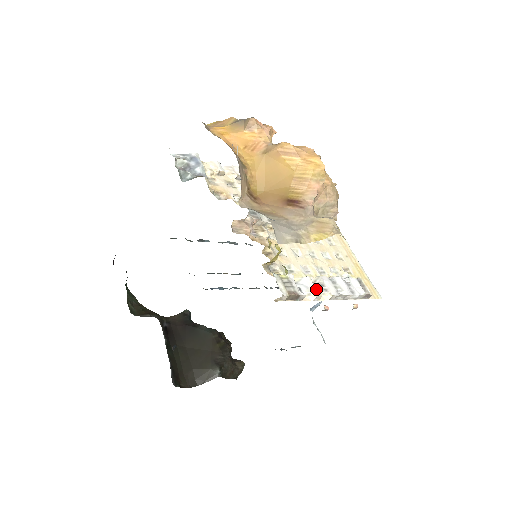
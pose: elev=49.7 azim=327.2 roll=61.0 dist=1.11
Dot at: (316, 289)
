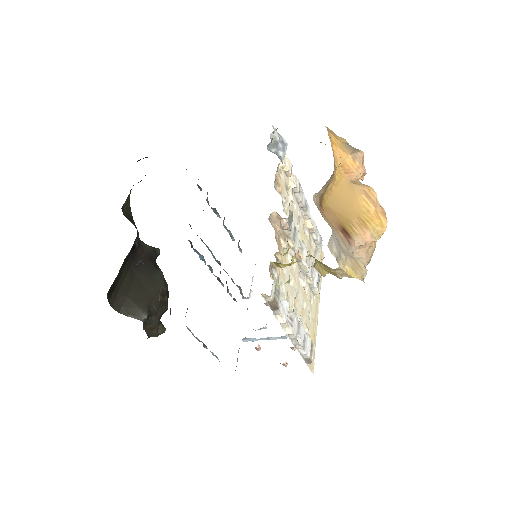
Dot at: occluded
